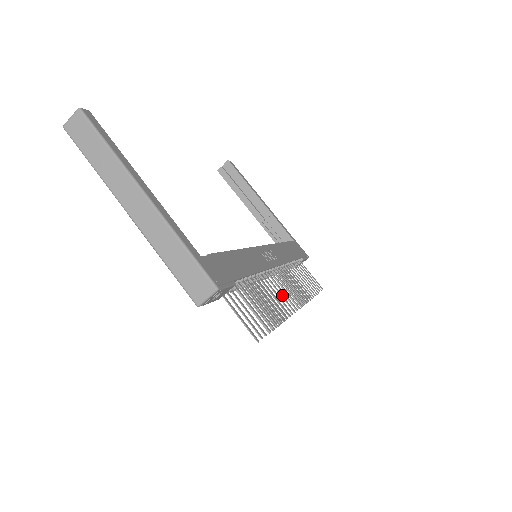
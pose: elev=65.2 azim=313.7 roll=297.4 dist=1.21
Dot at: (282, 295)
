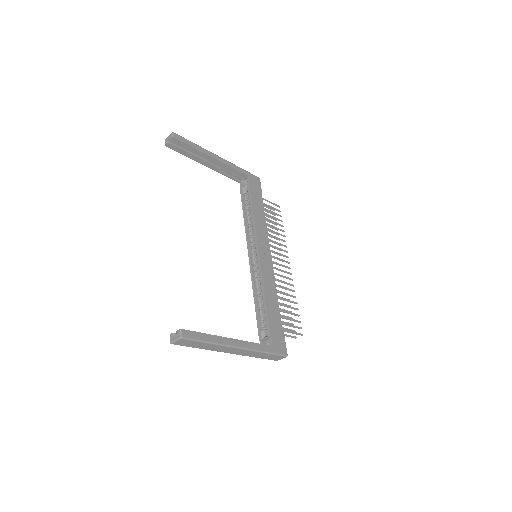
Dot at: (285, 282)
